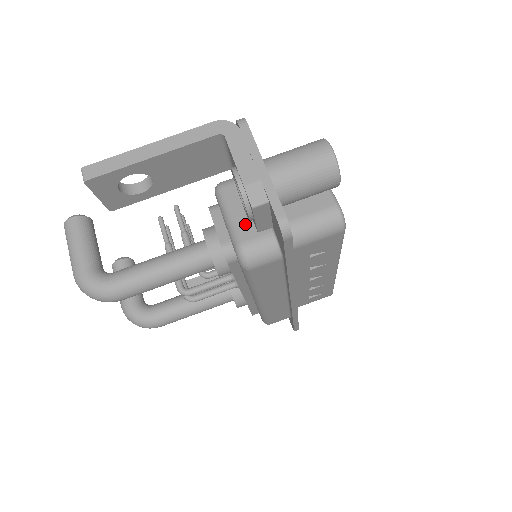
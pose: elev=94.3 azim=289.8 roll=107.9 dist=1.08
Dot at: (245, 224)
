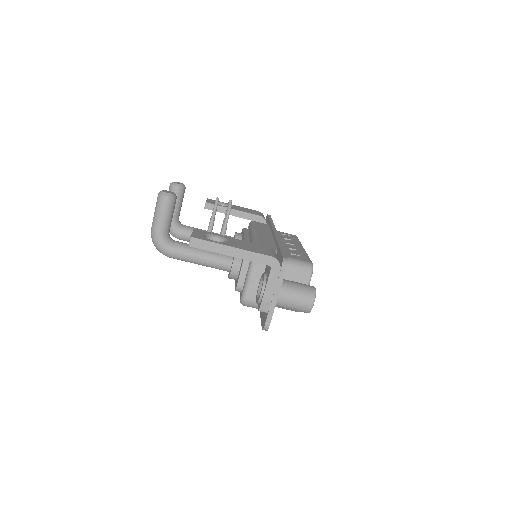
Dot at: (255, 288)
